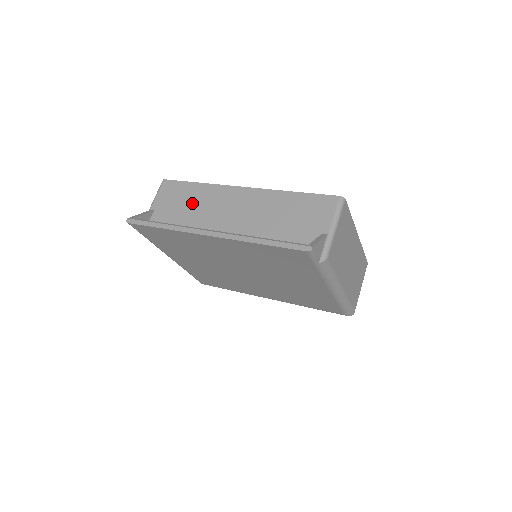
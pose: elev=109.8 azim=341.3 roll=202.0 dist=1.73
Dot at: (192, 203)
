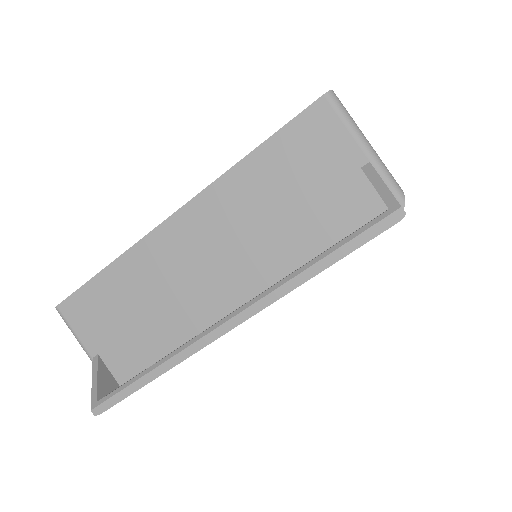
Dot at: (134, 299)
